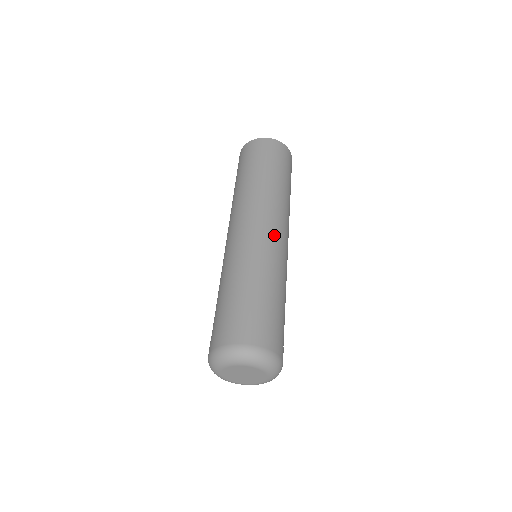
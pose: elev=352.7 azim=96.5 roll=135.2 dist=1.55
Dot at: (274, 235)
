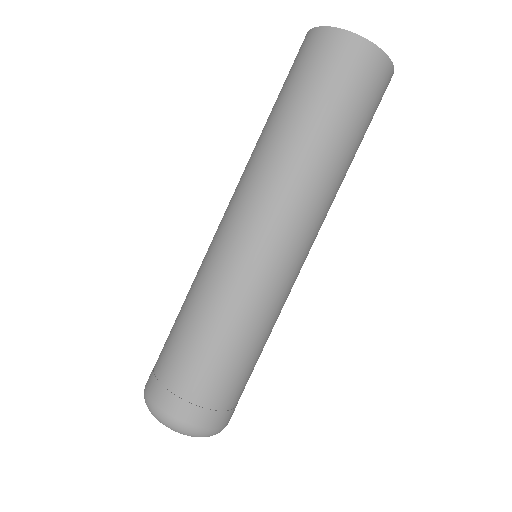
Dot at: (253, 247)
